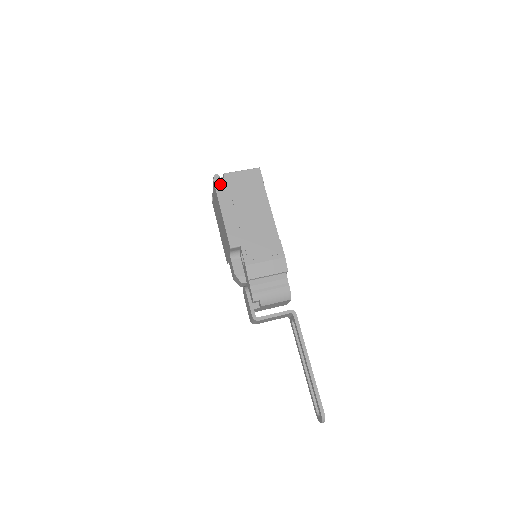
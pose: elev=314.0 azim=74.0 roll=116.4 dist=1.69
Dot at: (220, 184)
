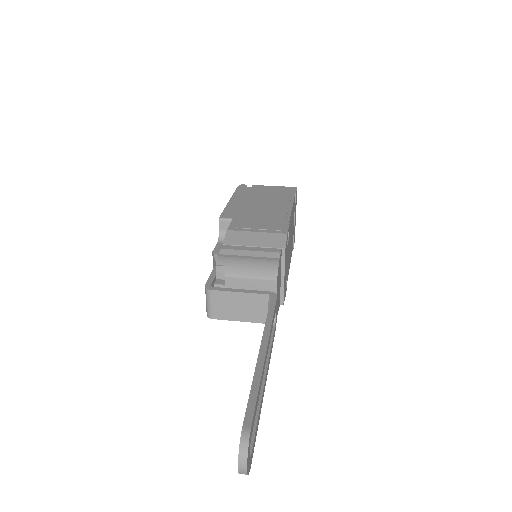
Dot at: (243, 188)
